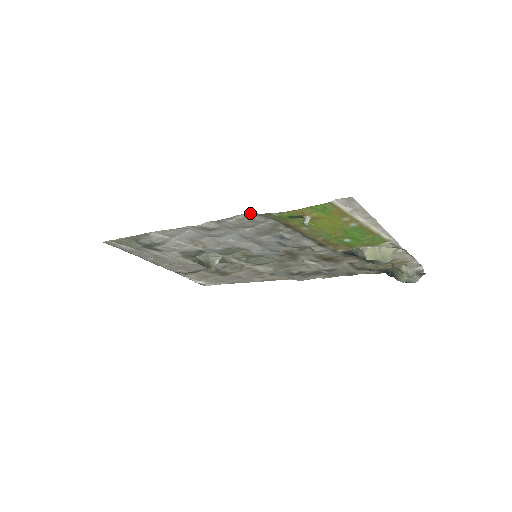
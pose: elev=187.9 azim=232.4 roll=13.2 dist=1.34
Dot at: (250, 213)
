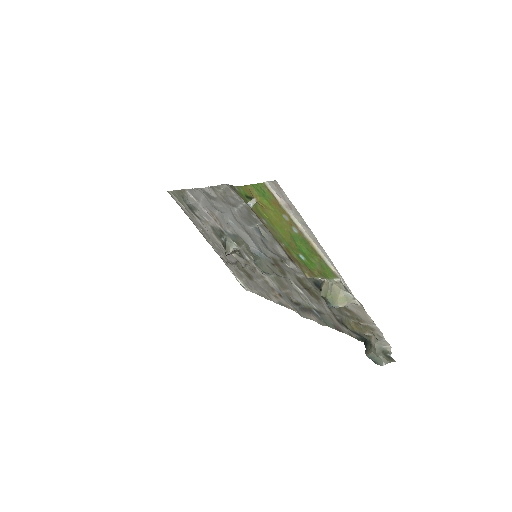
Dot at: (227, 184)
